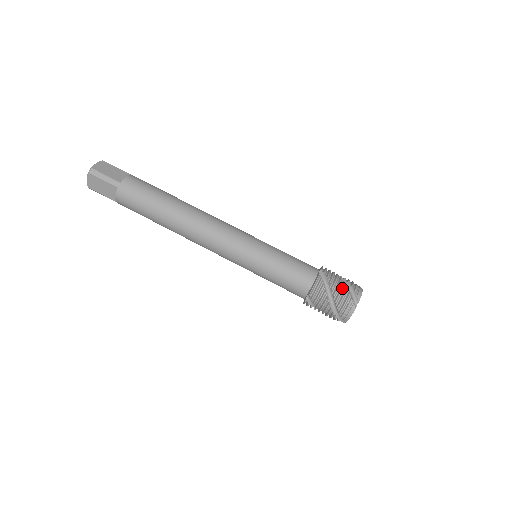
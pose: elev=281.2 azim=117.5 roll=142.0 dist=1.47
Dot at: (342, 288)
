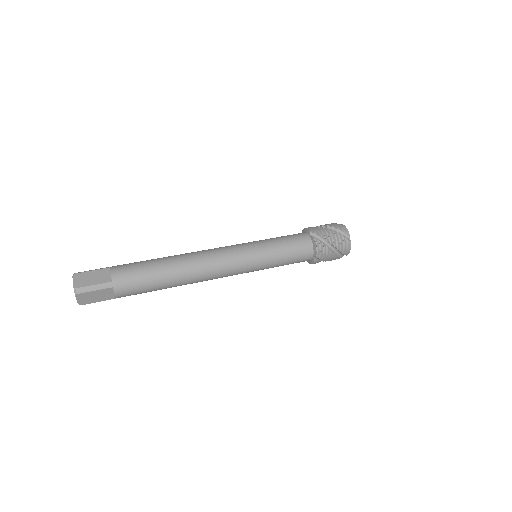
Dot at: (334, 235)
